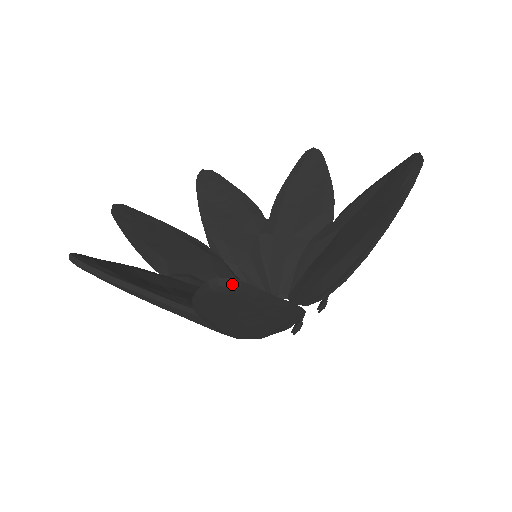
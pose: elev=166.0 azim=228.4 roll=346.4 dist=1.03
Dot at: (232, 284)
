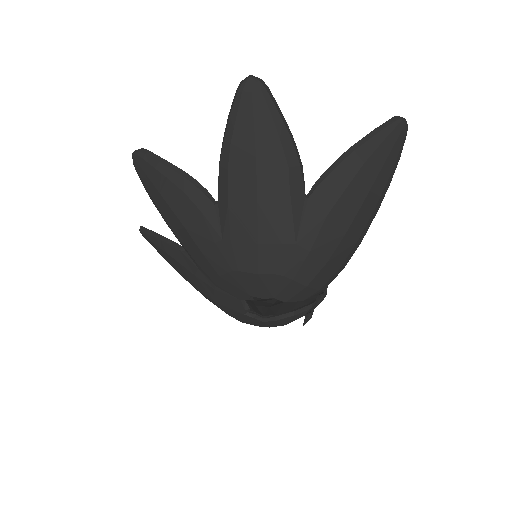
Dot at: (407, 126)
